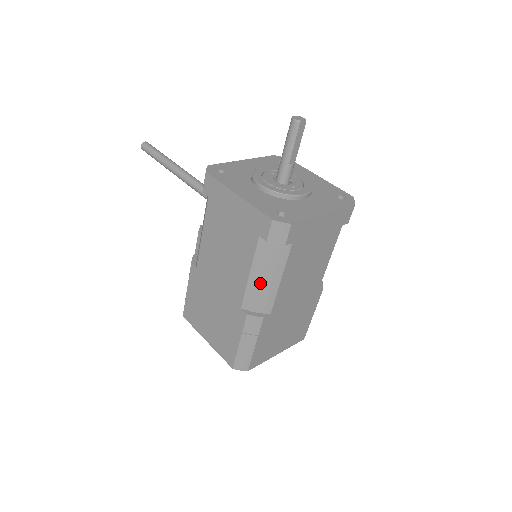
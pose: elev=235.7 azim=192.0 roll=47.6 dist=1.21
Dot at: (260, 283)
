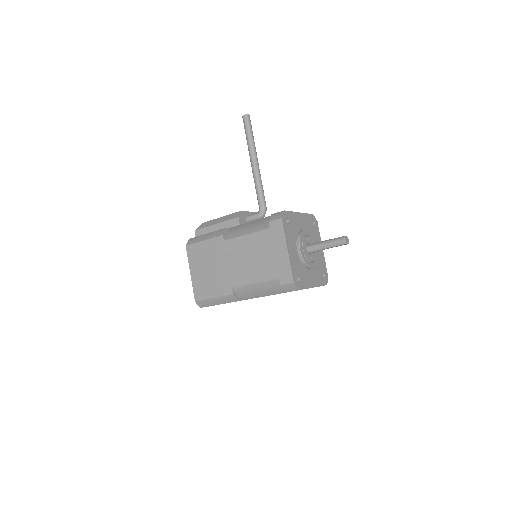
Dot at: (255, 290)
